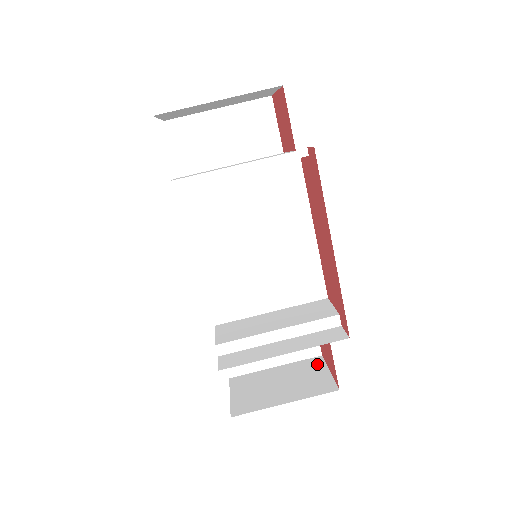
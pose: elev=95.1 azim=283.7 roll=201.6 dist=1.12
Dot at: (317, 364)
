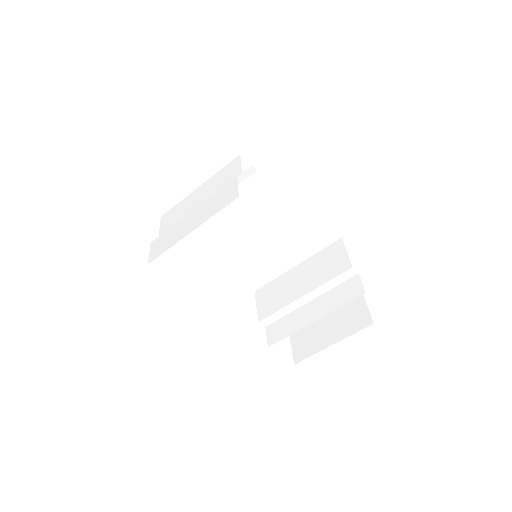
Dot at: occluded
